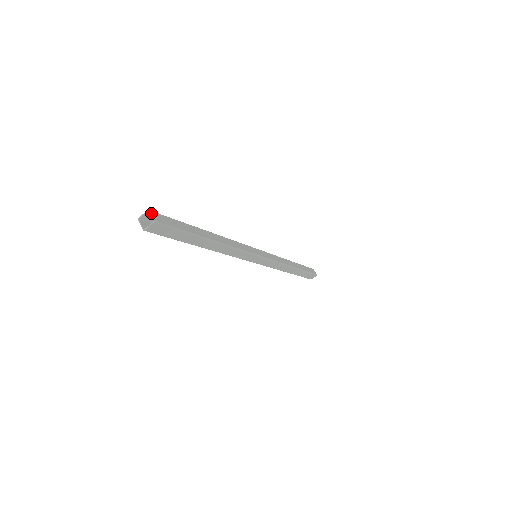
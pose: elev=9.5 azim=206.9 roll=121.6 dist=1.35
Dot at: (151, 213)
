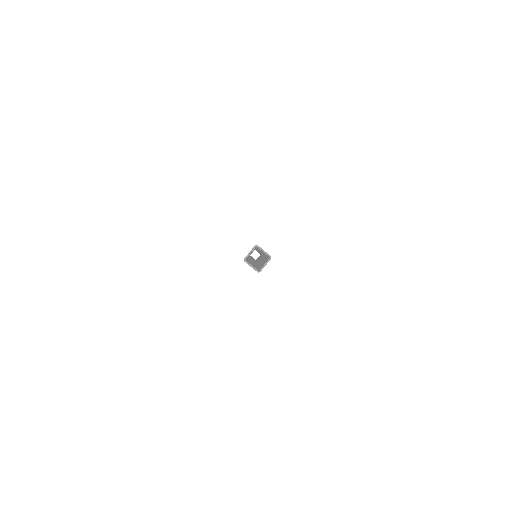
Dot at: (261, 248)
